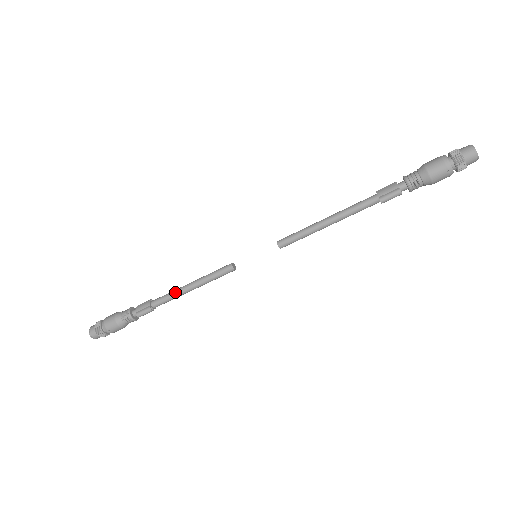
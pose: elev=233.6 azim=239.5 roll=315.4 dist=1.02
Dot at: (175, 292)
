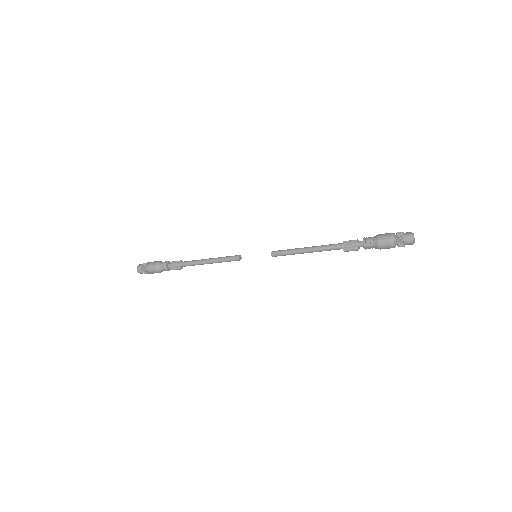
Dot at: (198, 262)
